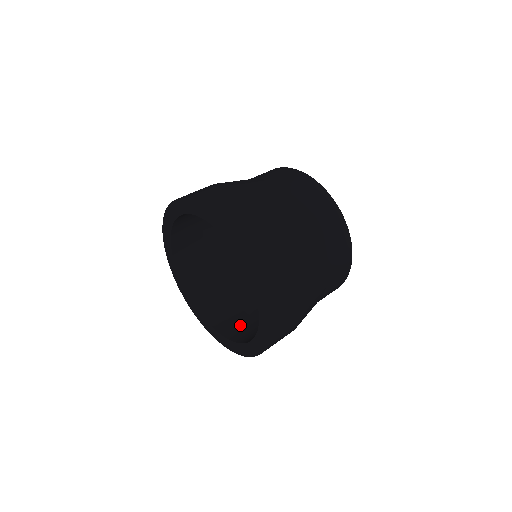
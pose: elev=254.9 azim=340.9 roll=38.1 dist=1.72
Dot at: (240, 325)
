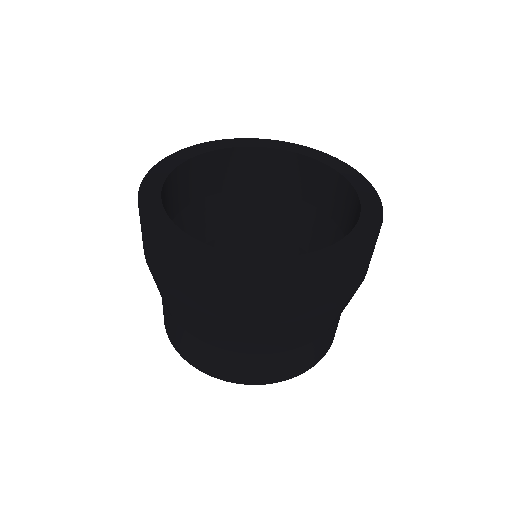
Dot at: occluded
